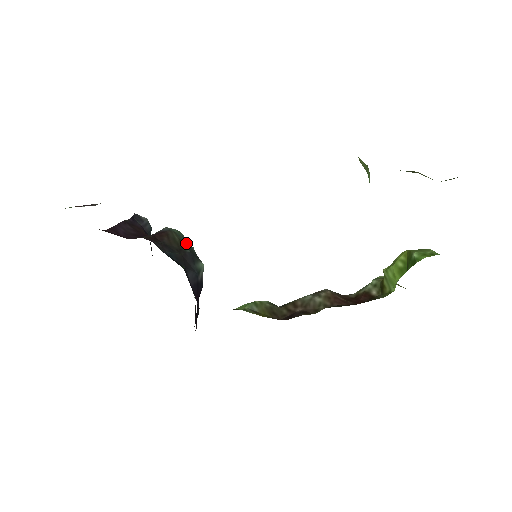
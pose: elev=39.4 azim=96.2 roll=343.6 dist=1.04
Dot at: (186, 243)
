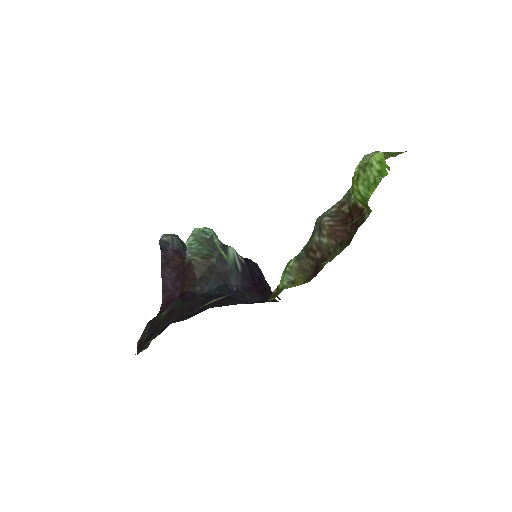
Dot at: (208, 249)
